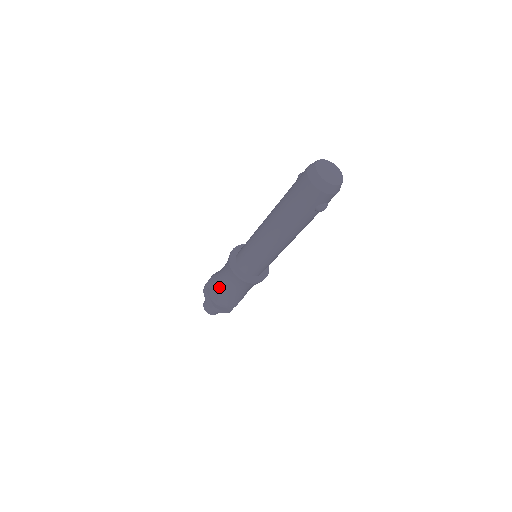
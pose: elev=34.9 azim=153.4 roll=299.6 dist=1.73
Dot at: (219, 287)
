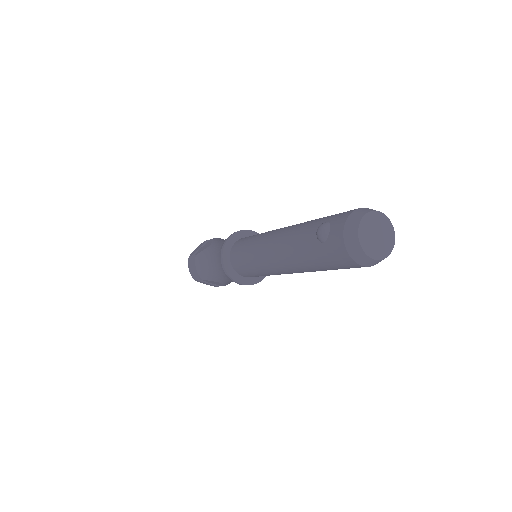
Dot at: (221, 283)
